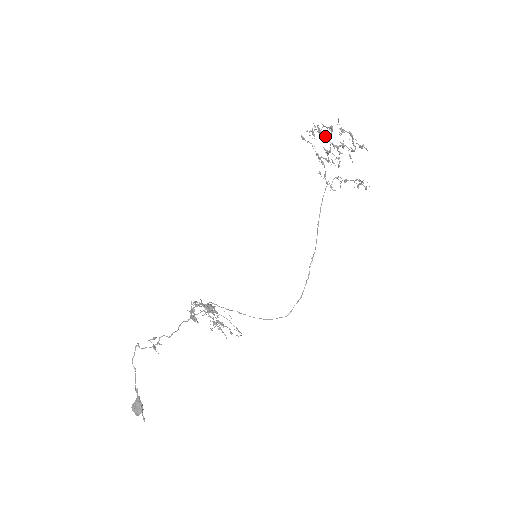
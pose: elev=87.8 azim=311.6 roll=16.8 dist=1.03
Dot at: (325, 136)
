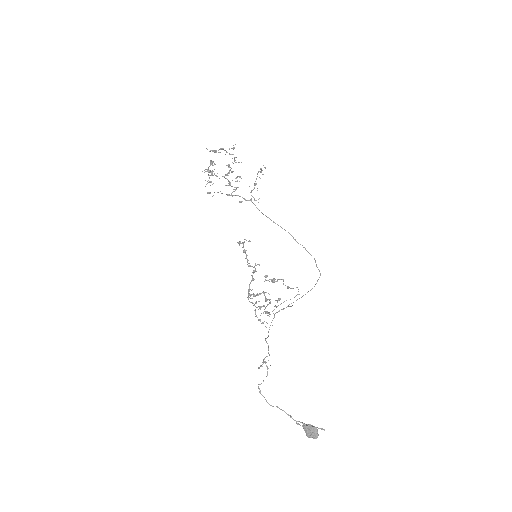
Dot at: (216, 175)
